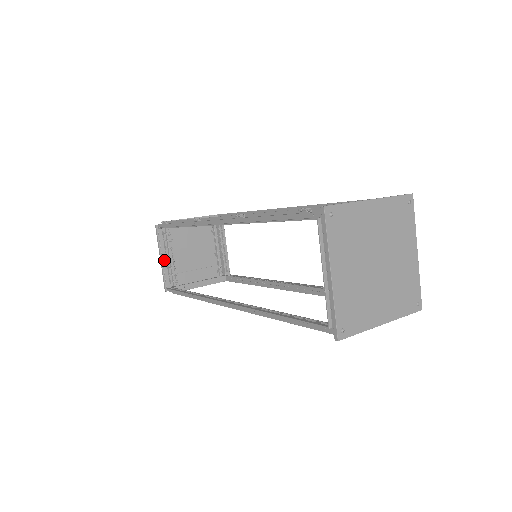
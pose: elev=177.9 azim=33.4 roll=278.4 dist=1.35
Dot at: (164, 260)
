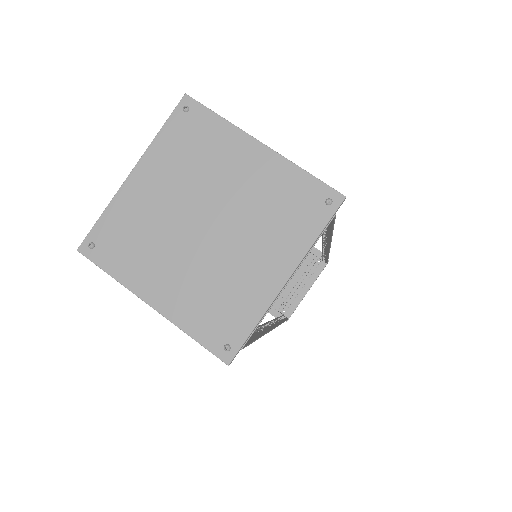
Dot at: occluded
